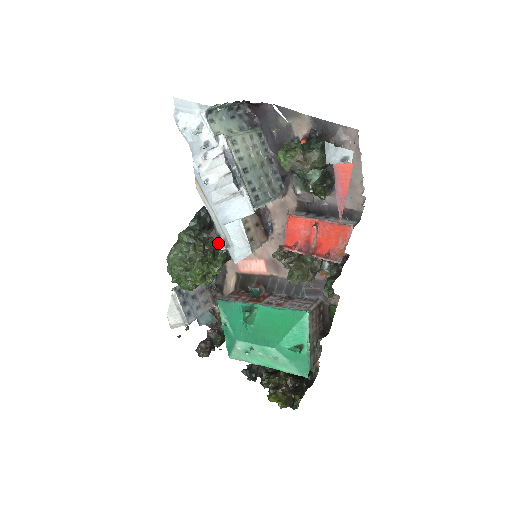
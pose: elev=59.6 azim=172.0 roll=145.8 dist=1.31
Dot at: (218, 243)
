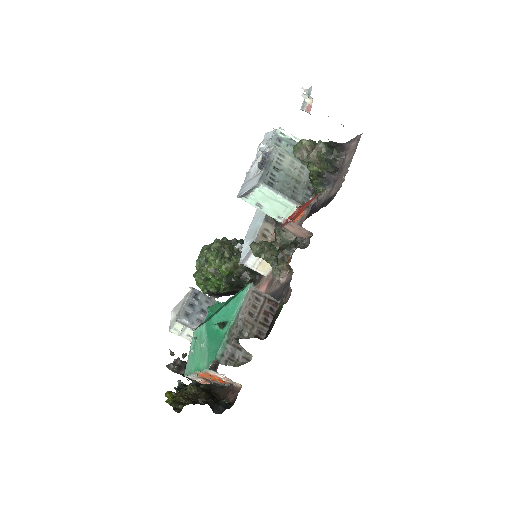
Dot at: occluded
